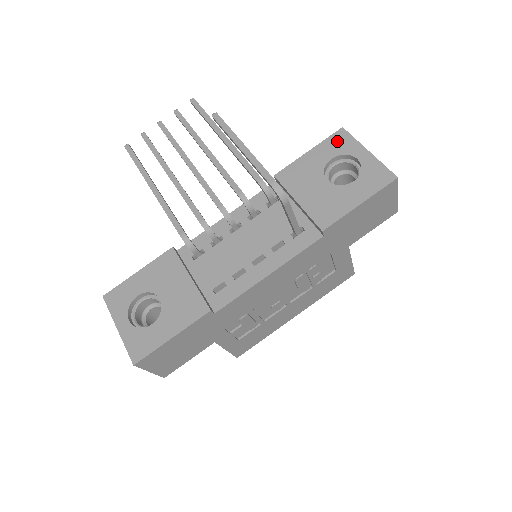
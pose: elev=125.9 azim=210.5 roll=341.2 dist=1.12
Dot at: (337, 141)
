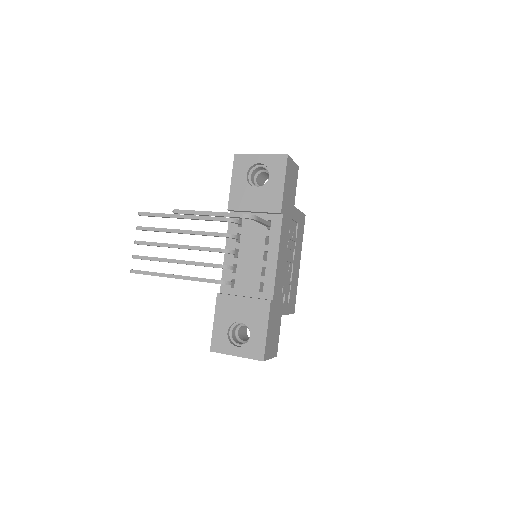
Dot at: (240, 163)
